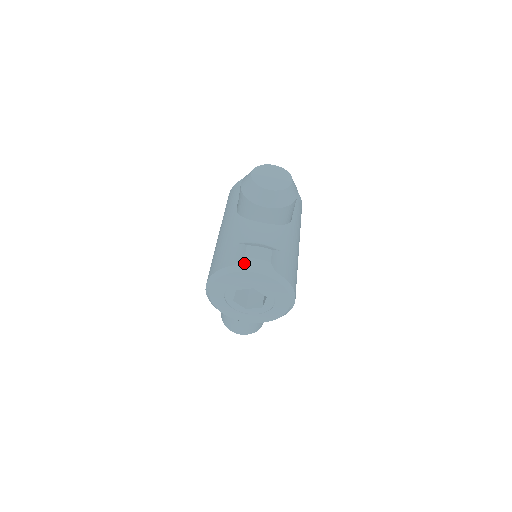
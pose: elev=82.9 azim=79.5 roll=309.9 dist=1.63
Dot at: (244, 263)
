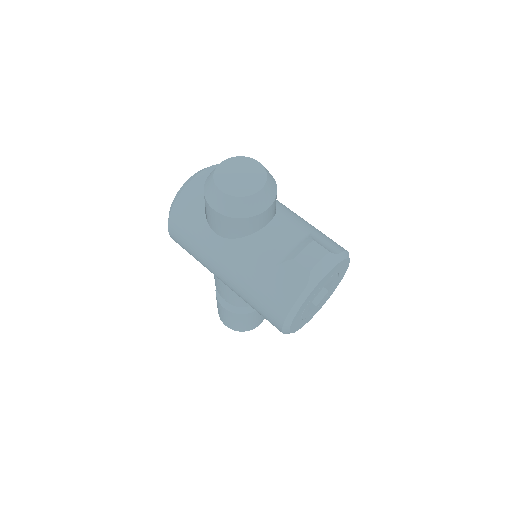
Dot at: (313, 276)
